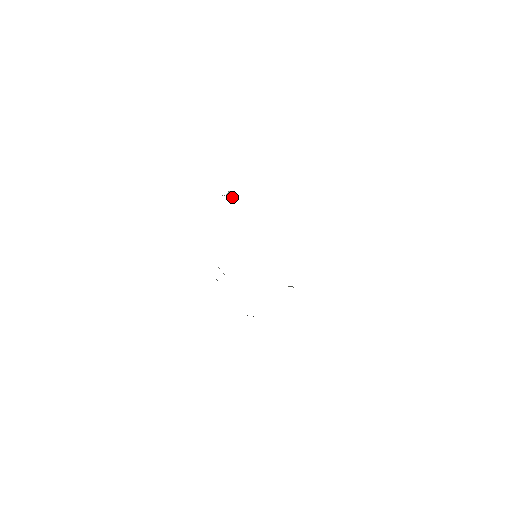
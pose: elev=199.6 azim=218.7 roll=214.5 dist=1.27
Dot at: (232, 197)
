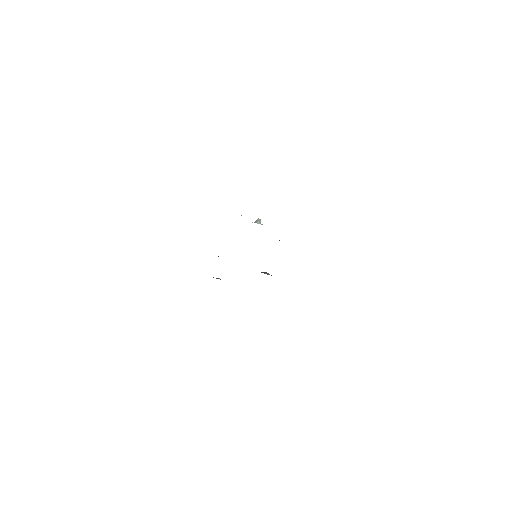
Dot at: (260, 223)
